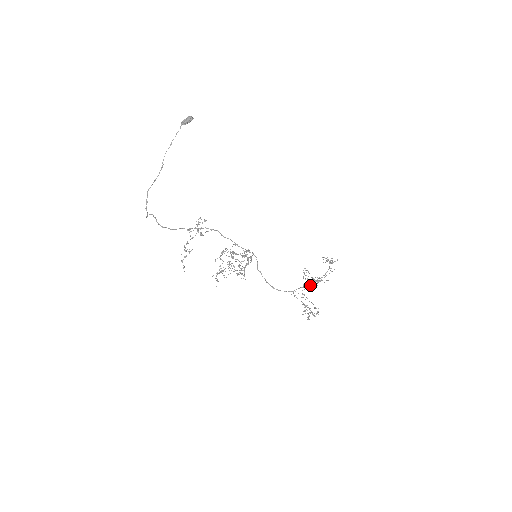
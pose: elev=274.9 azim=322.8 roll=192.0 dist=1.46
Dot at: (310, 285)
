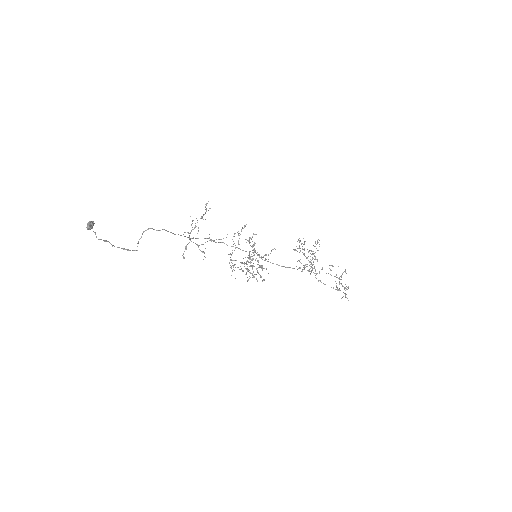
Dot at: (314, 253)
